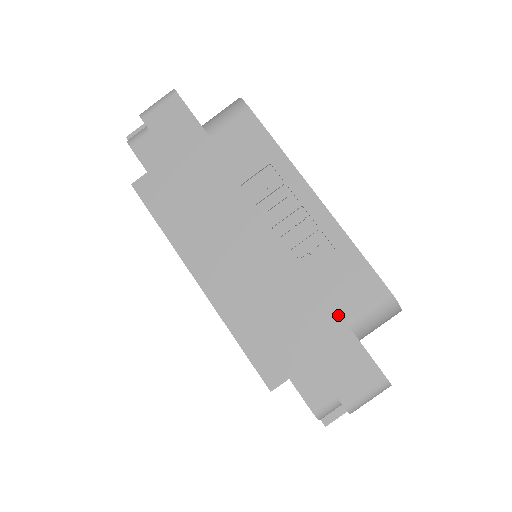
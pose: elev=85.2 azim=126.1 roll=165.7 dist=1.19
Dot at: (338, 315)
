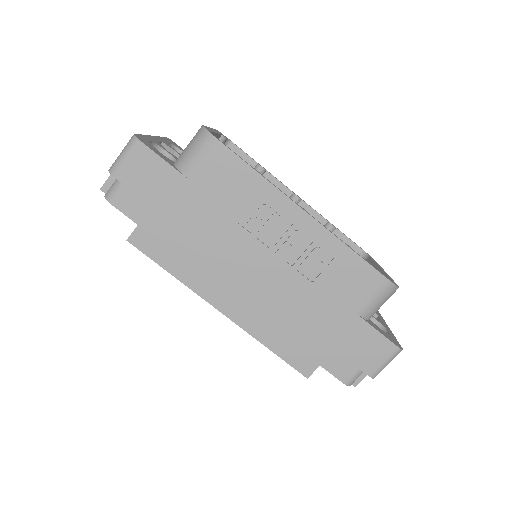
Dot at: (349, 310)
